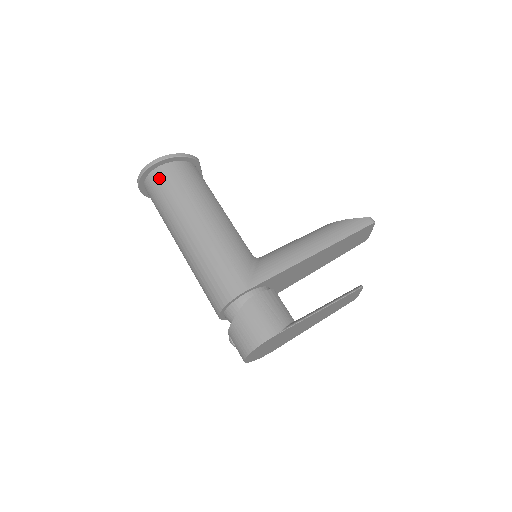
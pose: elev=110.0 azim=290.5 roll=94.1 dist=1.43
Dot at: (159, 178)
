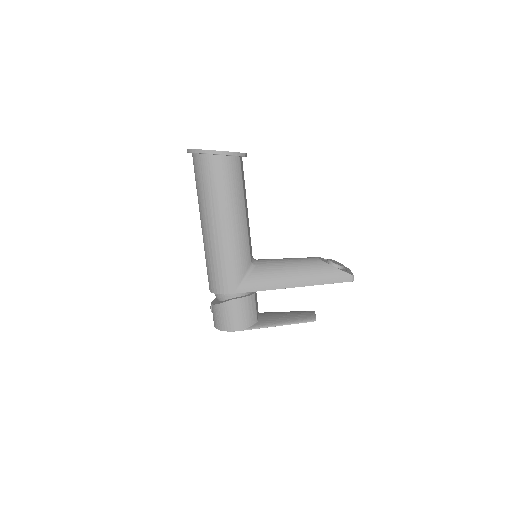
Dot at: (204, 165)
